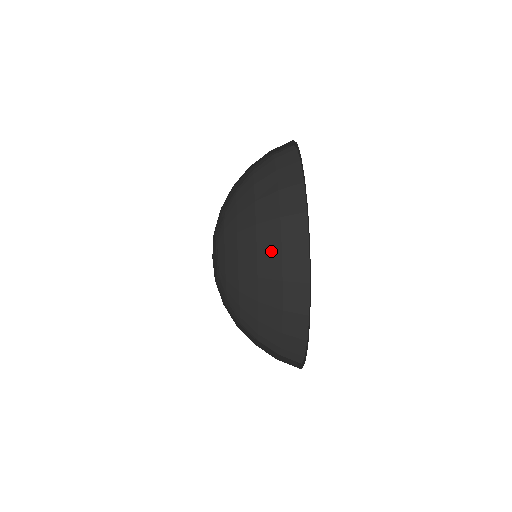
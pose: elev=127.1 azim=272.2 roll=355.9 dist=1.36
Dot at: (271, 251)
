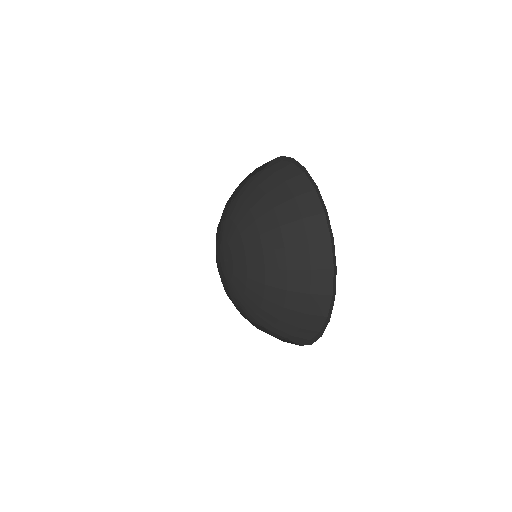
Dot at: (252, 177)
